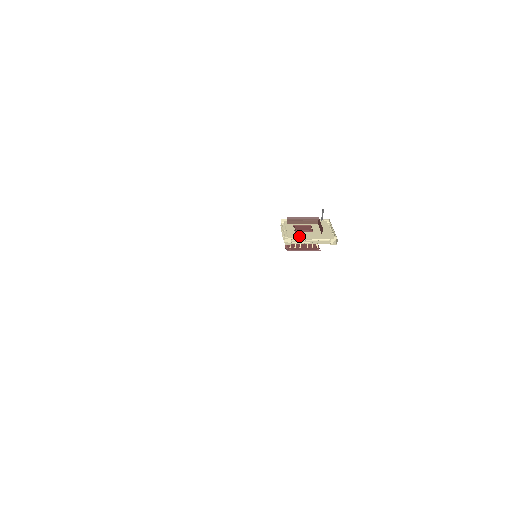
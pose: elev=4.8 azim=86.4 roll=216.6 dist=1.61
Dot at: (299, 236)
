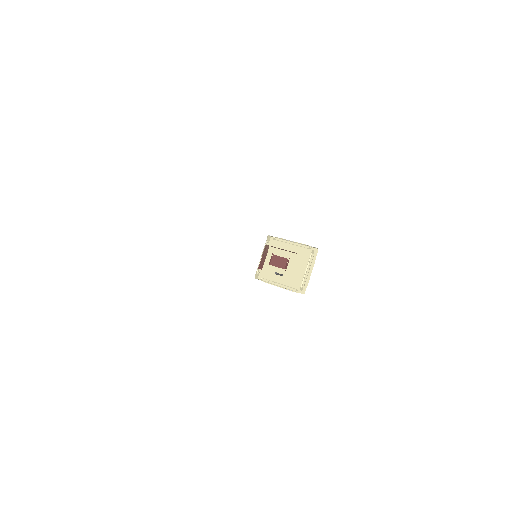
Dot at: (269, 275)
